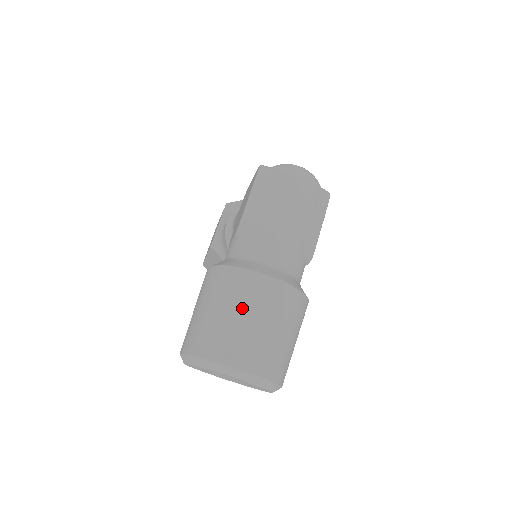
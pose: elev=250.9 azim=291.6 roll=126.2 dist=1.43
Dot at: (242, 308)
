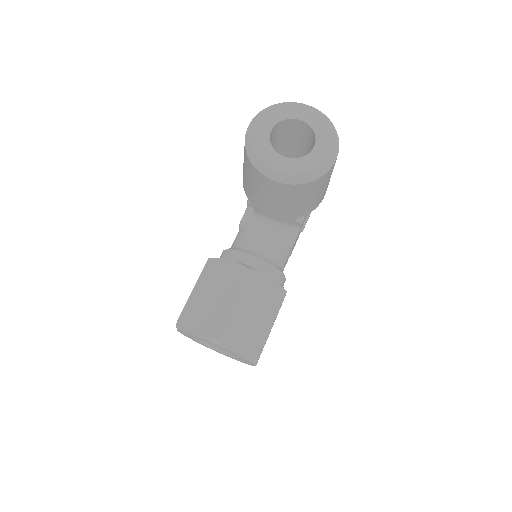
Dot at: occluded
